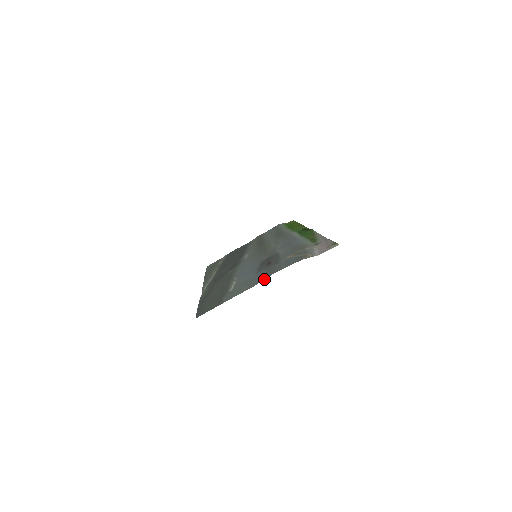
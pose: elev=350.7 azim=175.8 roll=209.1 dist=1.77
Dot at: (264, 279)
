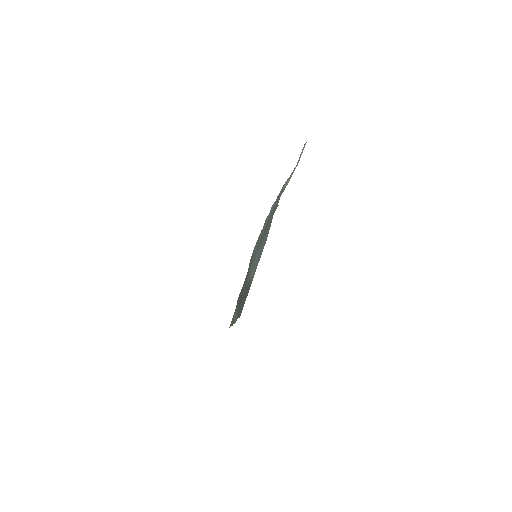
Dot at: (270, 225)
